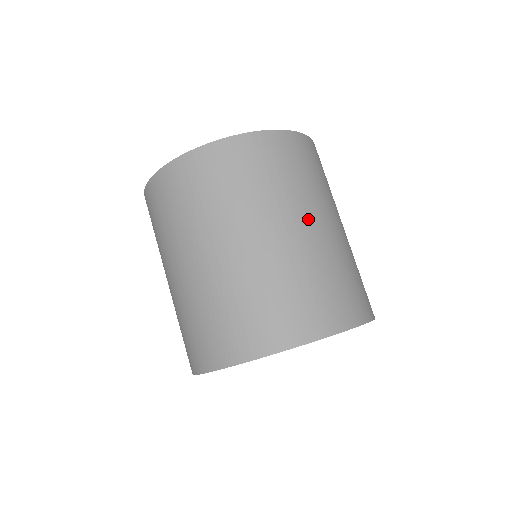
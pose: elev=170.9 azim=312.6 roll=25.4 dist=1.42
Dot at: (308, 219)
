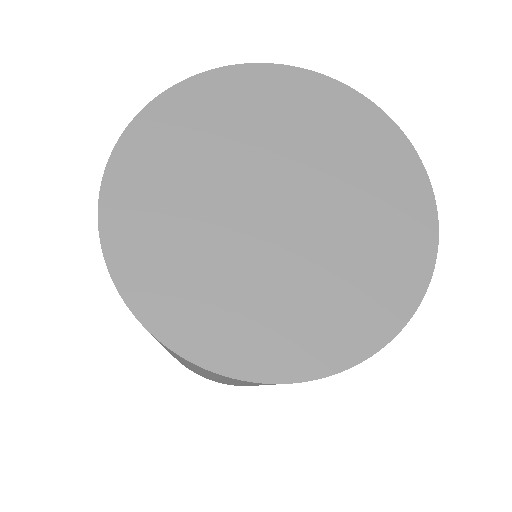
Dot at: occluded
